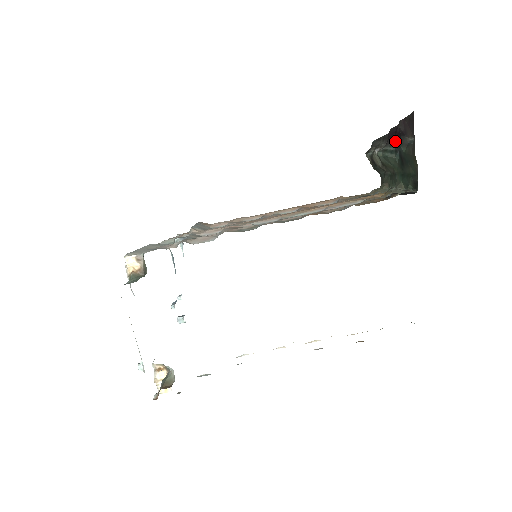
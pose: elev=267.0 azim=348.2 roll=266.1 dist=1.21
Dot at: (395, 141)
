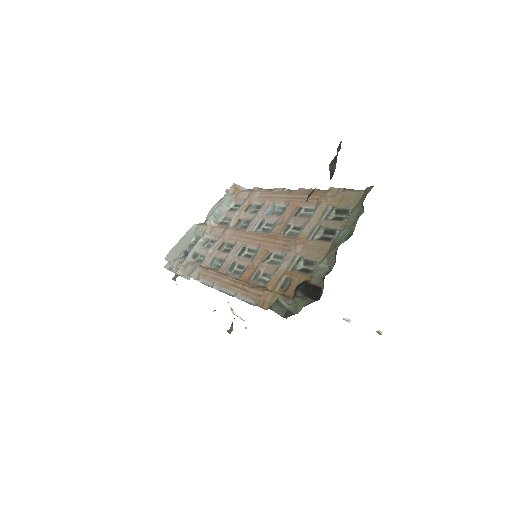
Dot at: occluded
